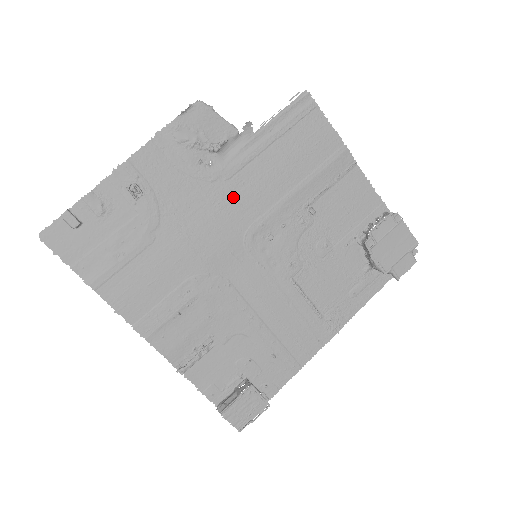
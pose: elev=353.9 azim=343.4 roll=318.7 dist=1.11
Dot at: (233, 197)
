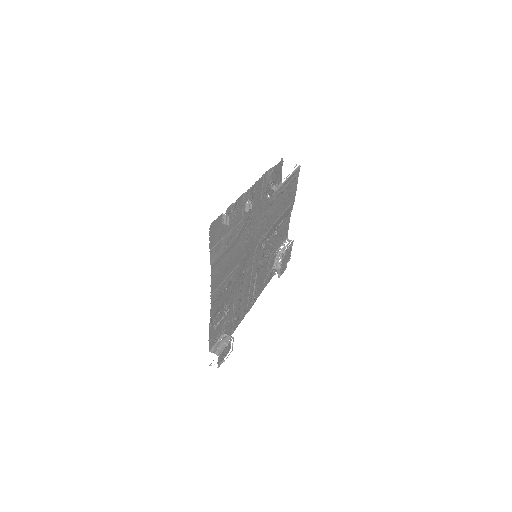
Dot at: (265, 219)
